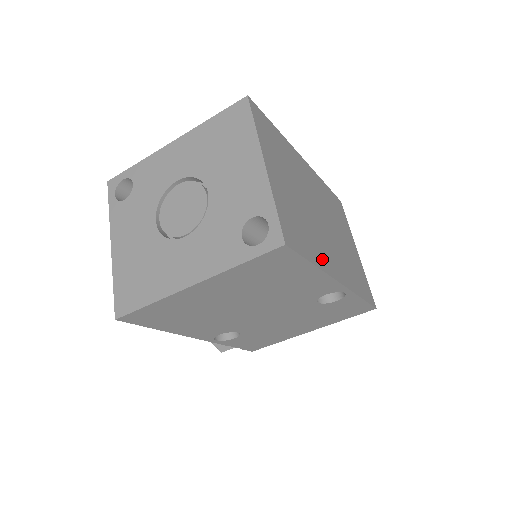
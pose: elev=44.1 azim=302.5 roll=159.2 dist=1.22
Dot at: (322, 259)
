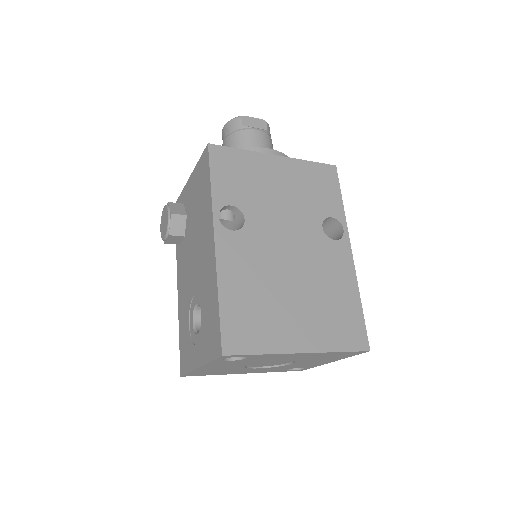
Dot at: occluded
